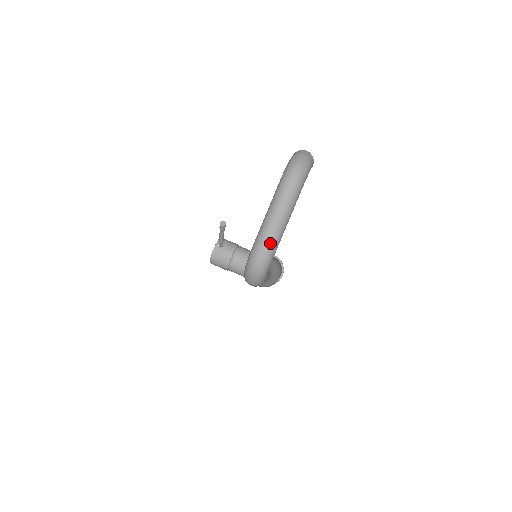
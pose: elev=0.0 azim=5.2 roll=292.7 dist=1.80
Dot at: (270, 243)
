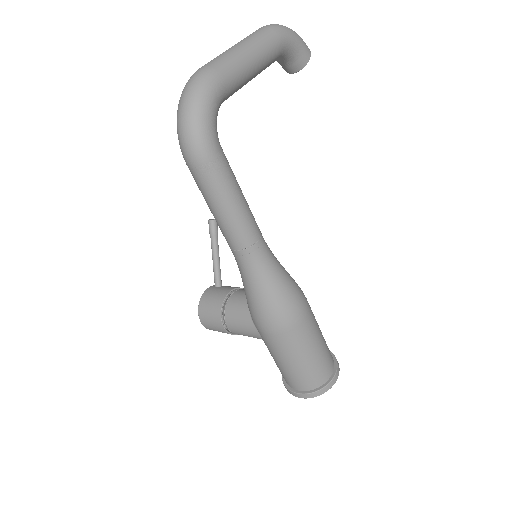
Dot at: (215, 62)
